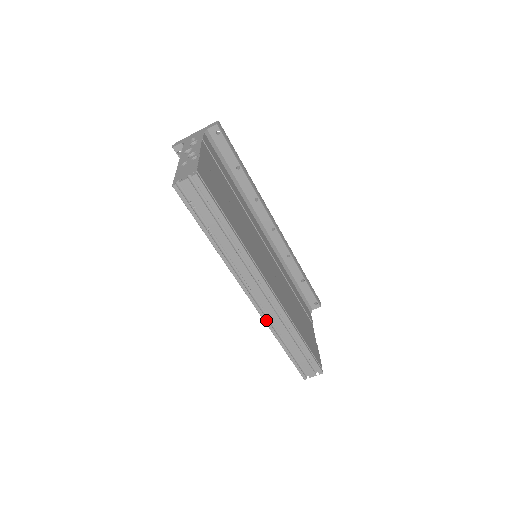
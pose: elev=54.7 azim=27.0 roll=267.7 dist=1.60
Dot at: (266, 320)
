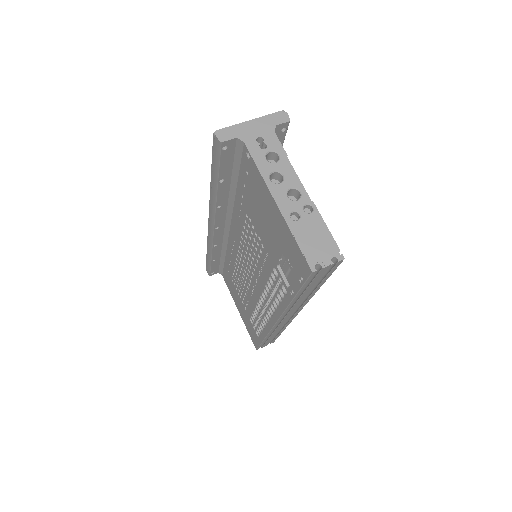
Dot at: occluded
